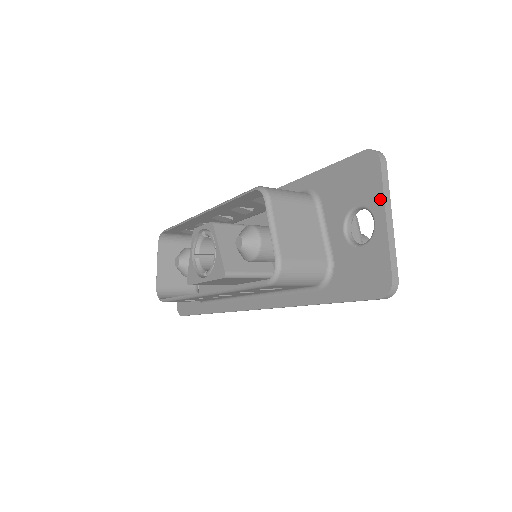
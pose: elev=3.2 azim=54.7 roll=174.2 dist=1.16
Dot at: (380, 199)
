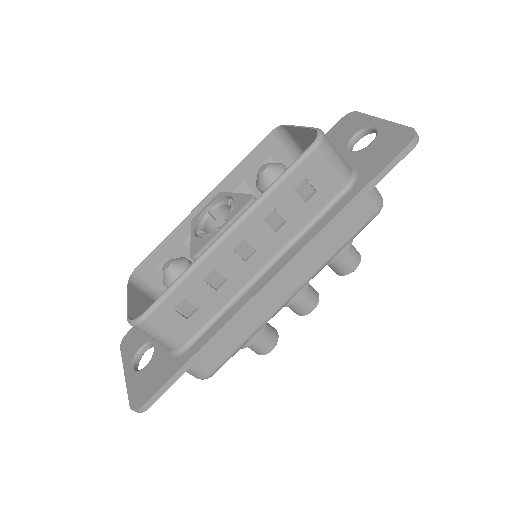
Dot at: (370, 118)
